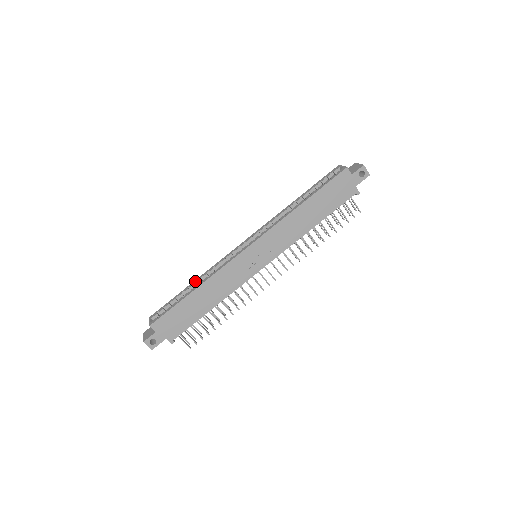
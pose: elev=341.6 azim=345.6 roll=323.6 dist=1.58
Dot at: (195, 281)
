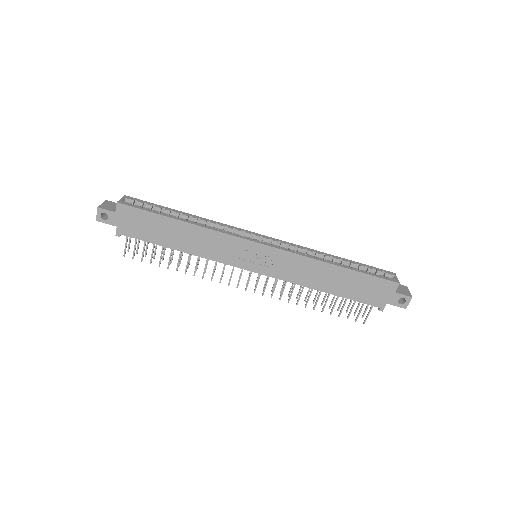
Dot at: (191, 215)
